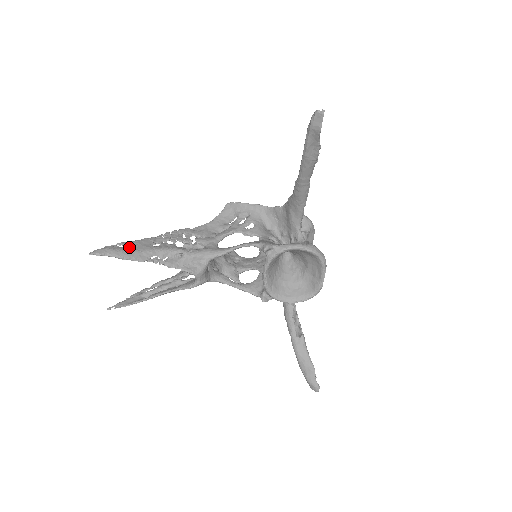
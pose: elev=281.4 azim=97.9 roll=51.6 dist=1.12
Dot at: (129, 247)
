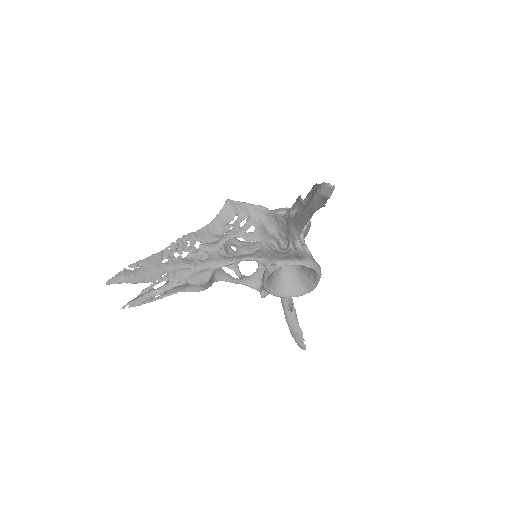
Dot at: (140, 269)
